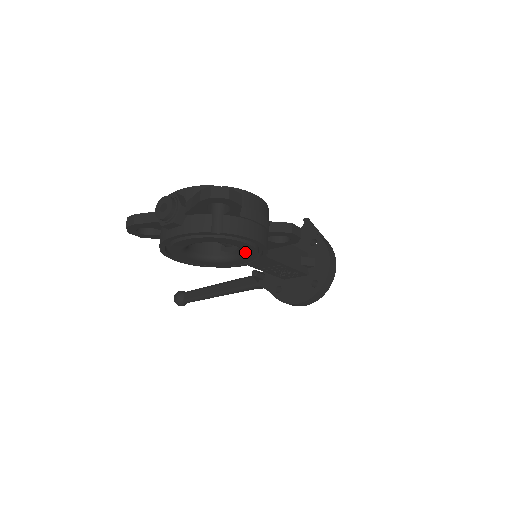
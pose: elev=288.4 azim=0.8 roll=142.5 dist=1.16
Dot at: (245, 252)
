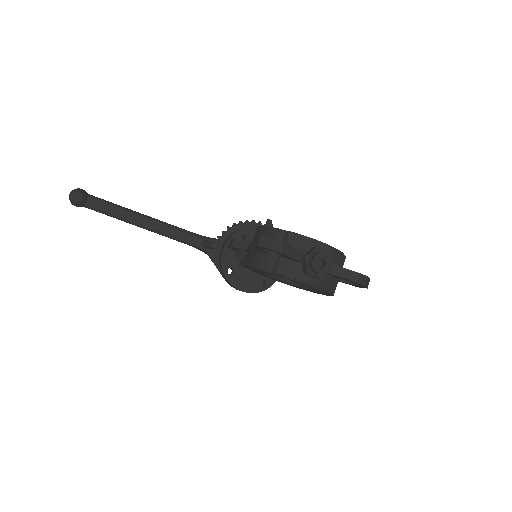
Dot at: (302, 288)
